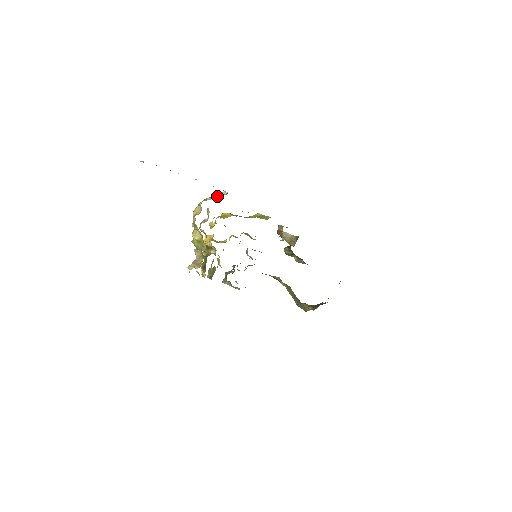
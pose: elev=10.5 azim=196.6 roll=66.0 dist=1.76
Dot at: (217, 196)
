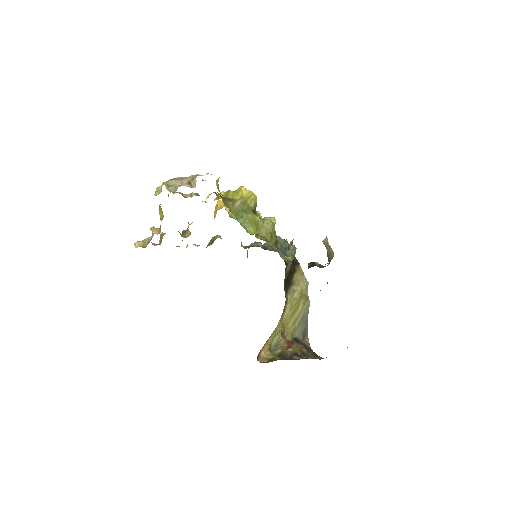
Dot at: (180, 184)
